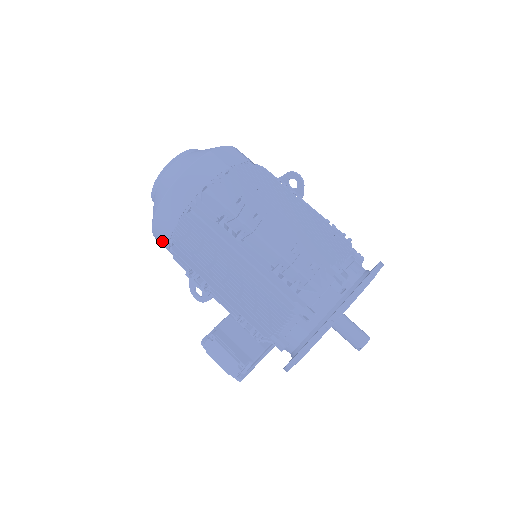
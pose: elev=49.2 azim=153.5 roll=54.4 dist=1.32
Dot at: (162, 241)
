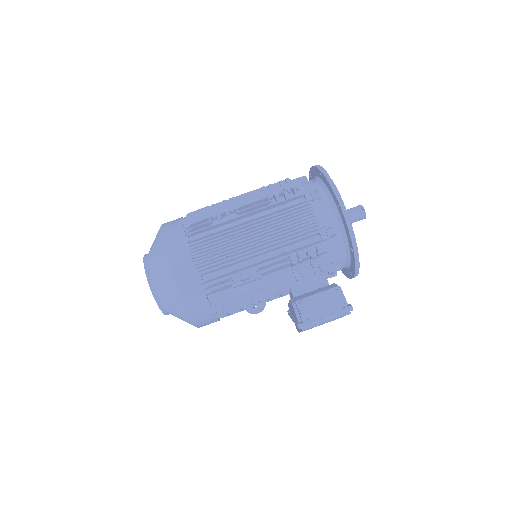
Dot at: (193, 290)
